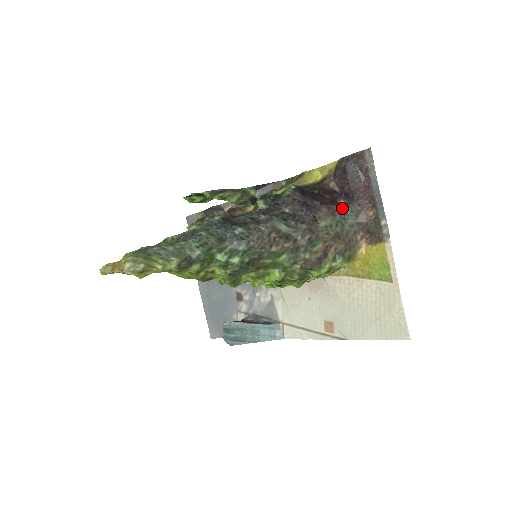
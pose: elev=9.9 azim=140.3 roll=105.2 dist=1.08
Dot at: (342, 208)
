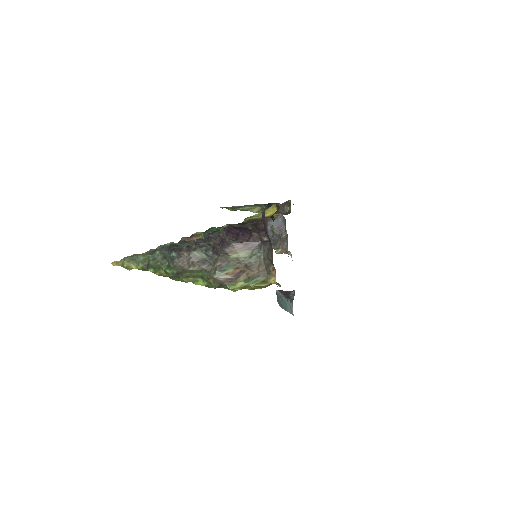
Dot at: (262, 244)
